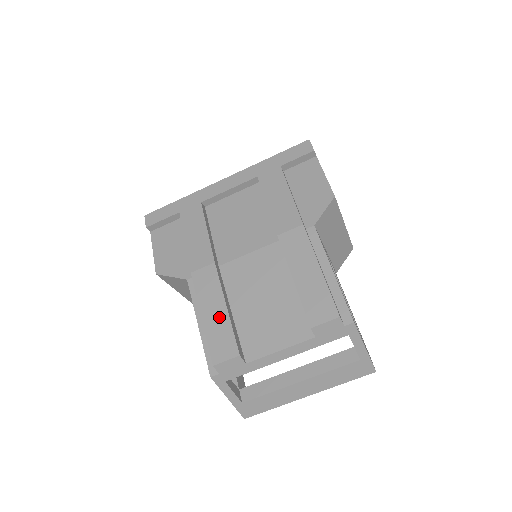
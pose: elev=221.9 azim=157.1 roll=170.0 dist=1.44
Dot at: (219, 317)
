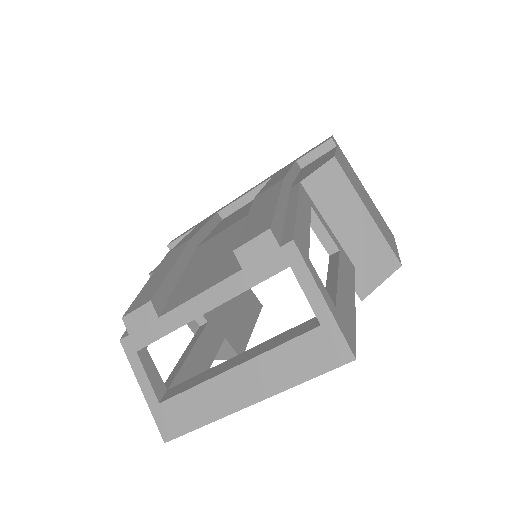
Dot at: (160, 276)
